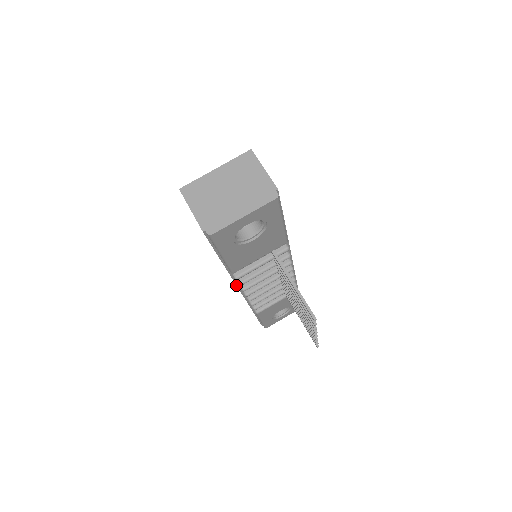
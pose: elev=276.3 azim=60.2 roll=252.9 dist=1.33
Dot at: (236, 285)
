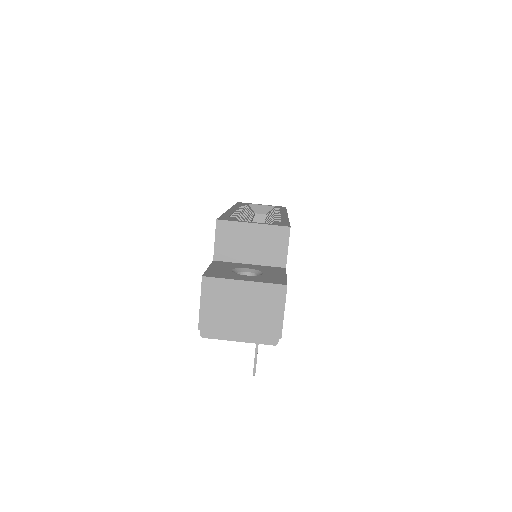
Dot at: occluded
